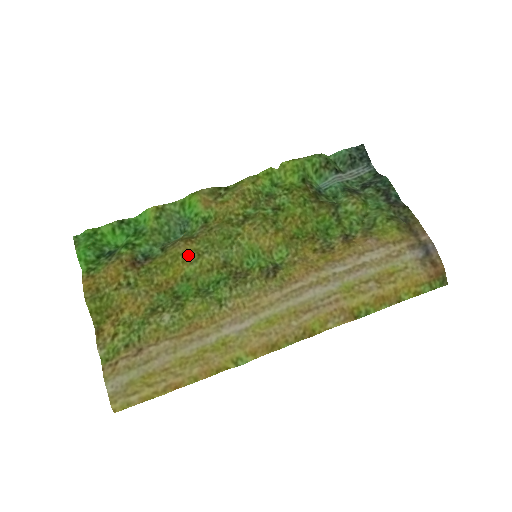
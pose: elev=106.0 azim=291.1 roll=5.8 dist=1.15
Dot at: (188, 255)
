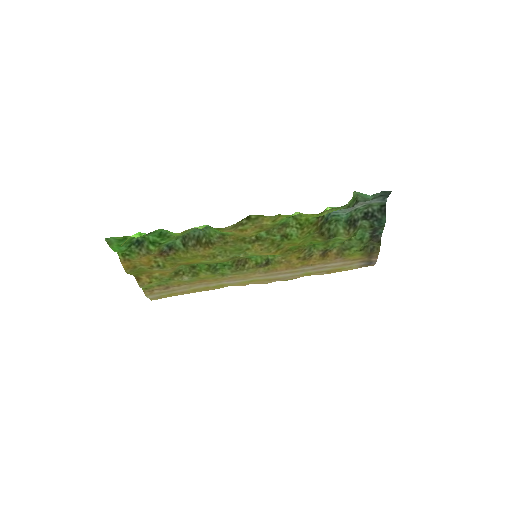
Dot at: (206, 257)
